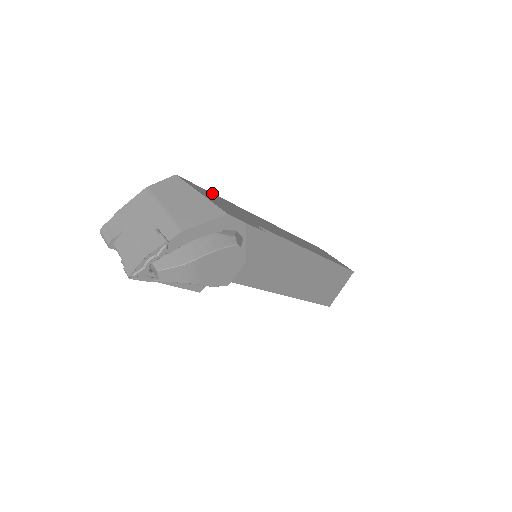
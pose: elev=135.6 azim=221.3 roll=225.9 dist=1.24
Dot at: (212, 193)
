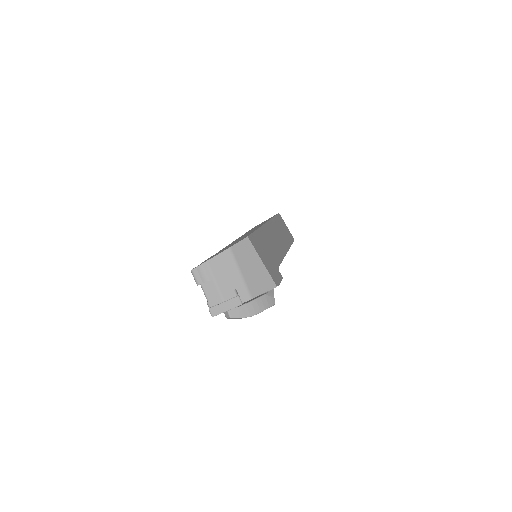
Dot at: (255, 232)
